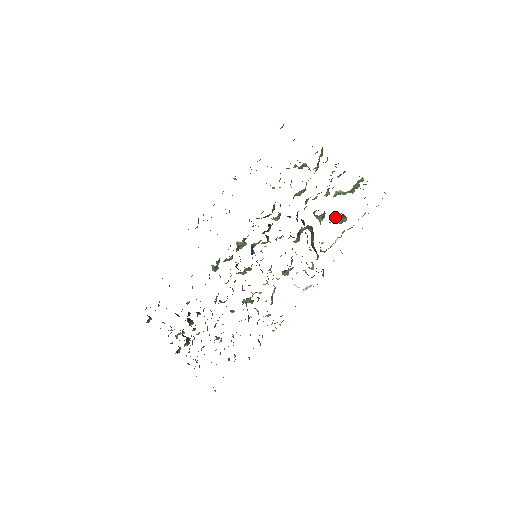
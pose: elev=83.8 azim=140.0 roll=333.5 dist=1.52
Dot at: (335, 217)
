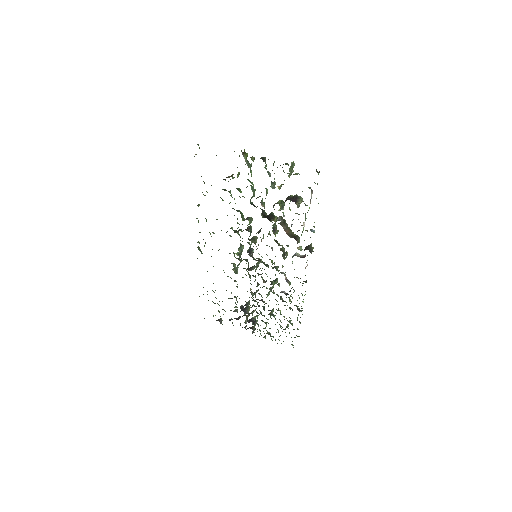
Dot at: occluded
